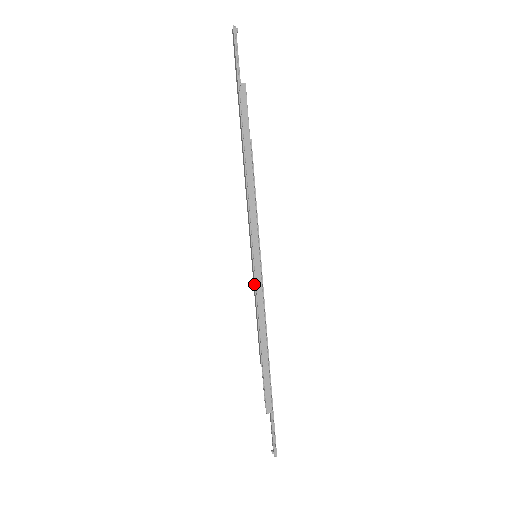
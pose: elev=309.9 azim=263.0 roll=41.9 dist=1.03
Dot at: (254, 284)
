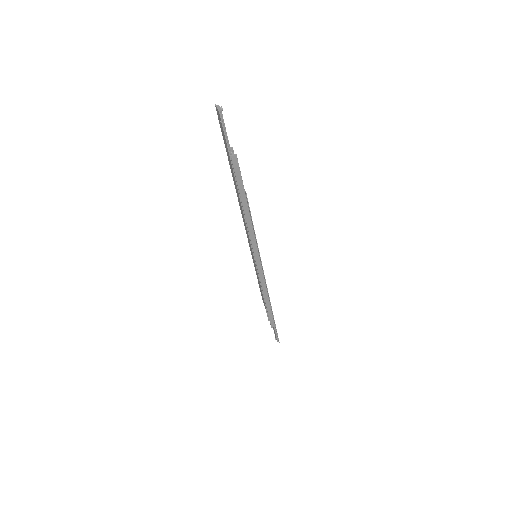
Dot at: (257, 273)
